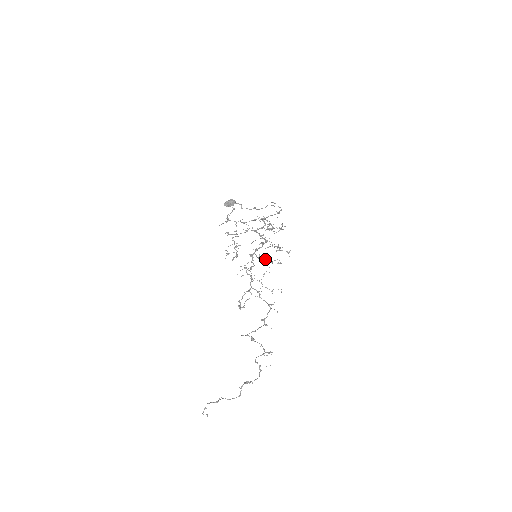
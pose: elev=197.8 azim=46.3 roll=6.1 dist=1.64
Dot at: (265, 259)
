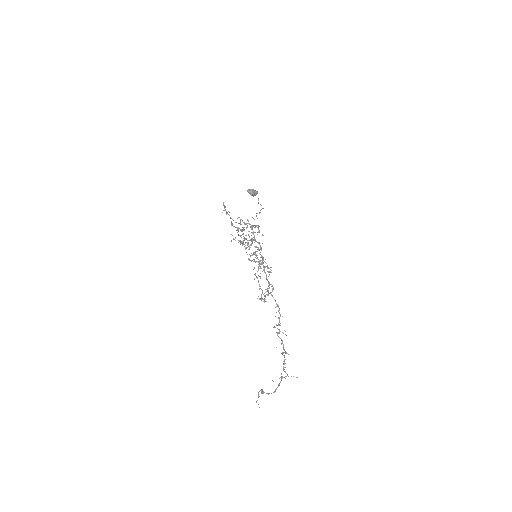
Dot at: (265, 262)
